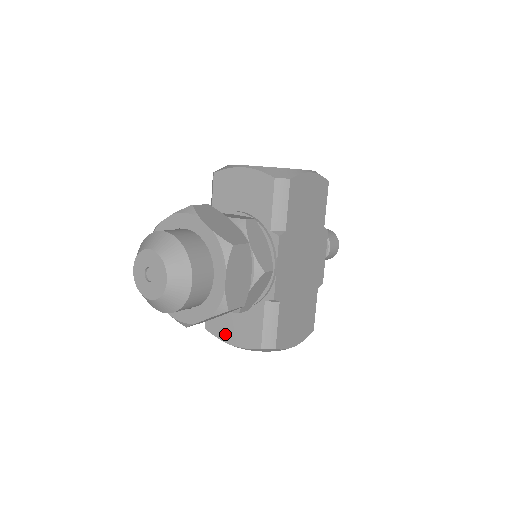
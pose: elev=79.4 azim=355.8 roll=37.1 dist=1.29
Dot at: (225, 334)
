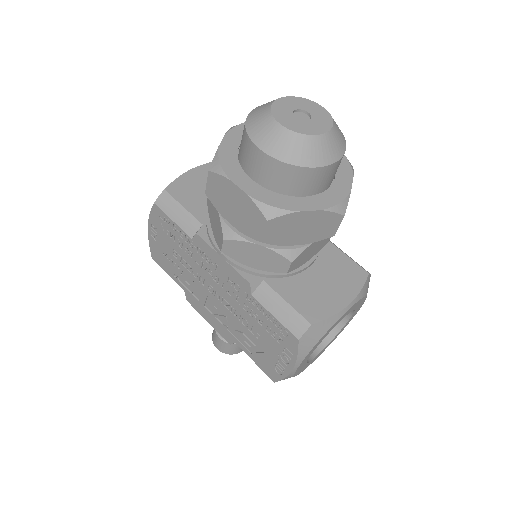
Dot at: (333, 302)
